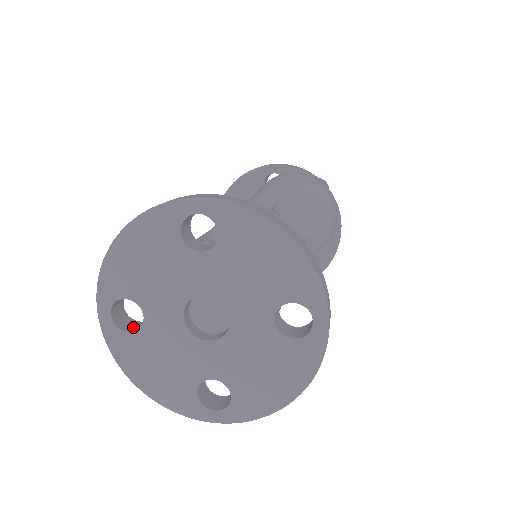
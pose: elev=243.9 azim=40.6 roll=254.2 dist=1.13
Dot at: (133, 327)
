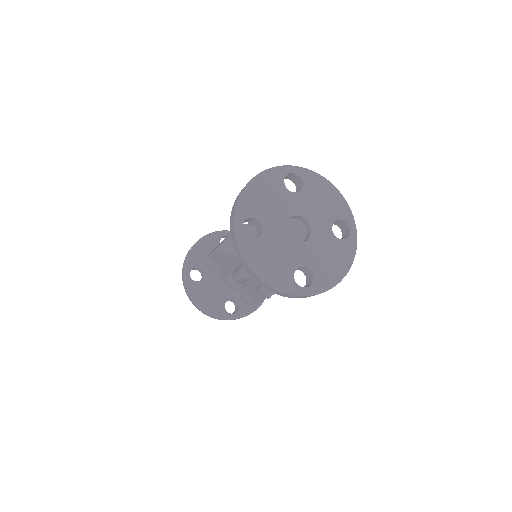
Dot at: occluded
